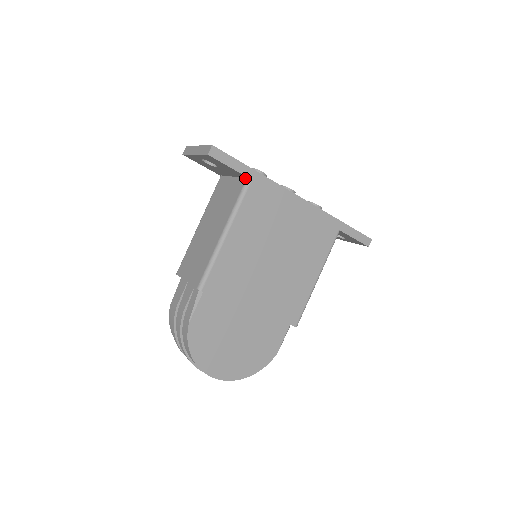
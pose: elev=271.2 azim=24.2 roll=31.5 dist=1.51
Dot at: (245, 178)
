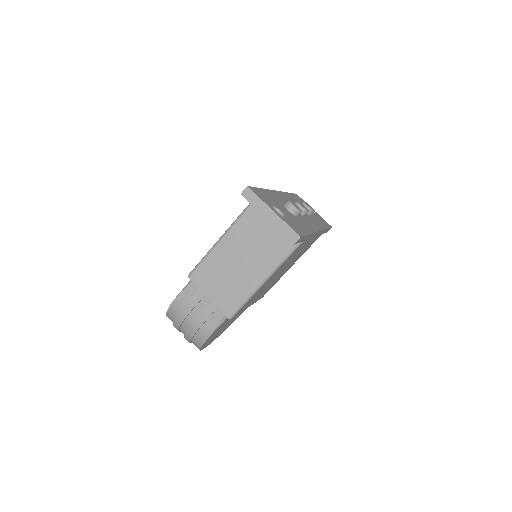
Dot at: occluded
